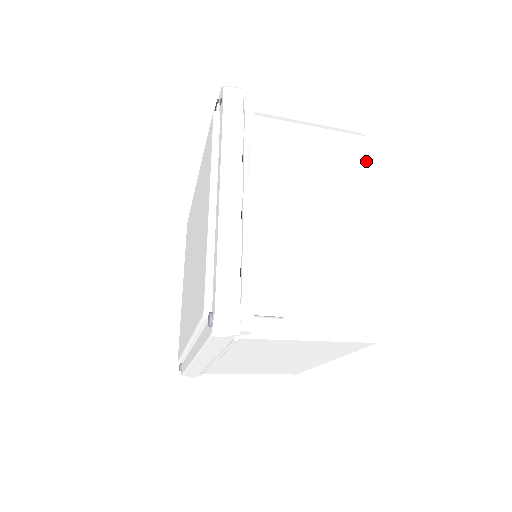
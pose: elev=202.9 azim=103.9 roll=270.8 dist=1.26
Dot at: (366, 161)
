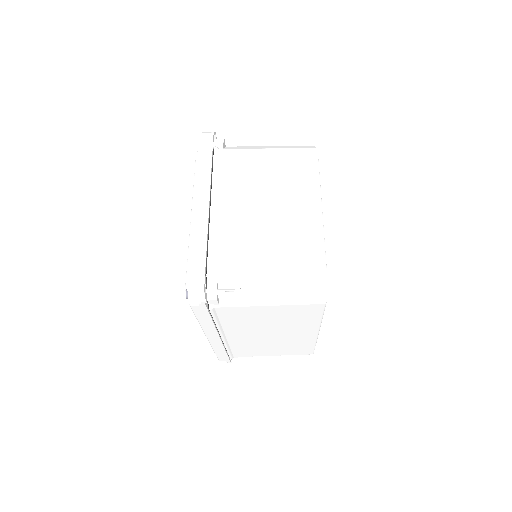
Dot at: (311, 167)
